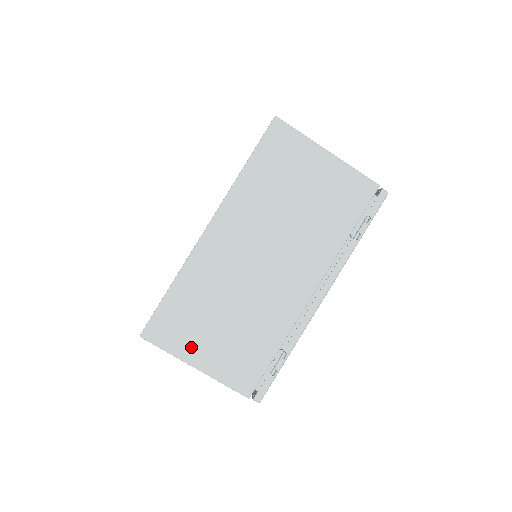
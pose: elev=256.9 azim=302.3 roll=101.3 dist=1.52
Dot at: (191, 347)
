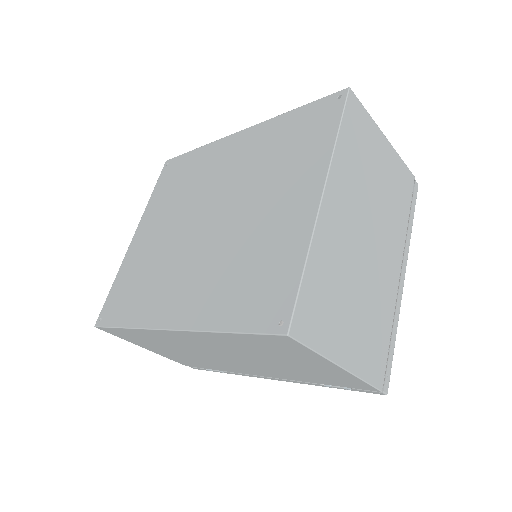
Dot at: (141, 344)
